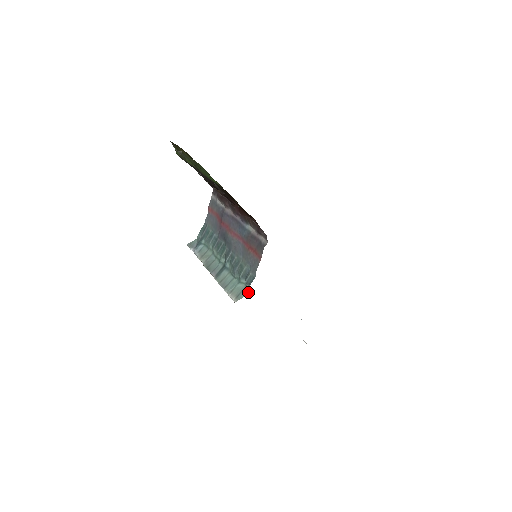
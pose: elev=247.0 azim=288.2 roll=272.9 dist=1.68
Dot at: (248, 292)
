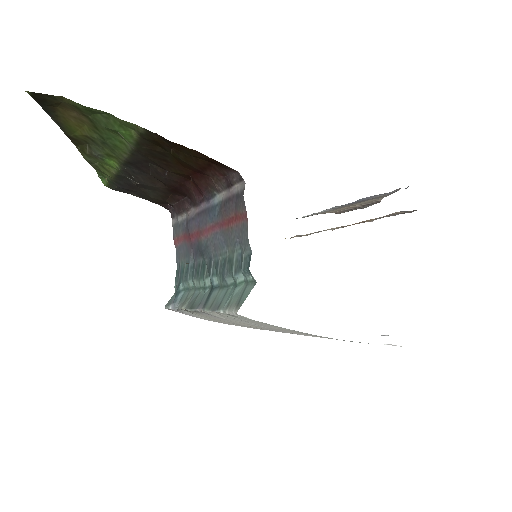
Dot at: (252, 285)
